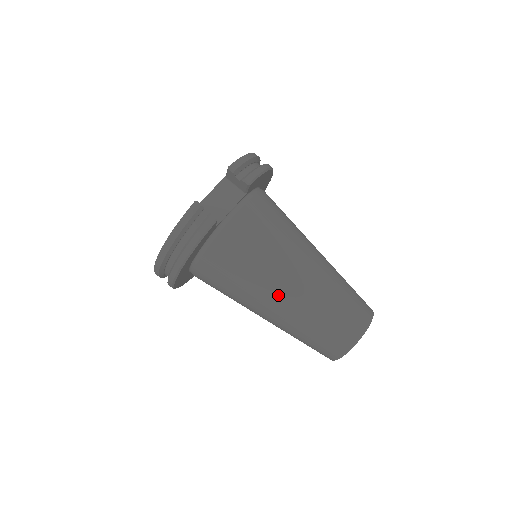
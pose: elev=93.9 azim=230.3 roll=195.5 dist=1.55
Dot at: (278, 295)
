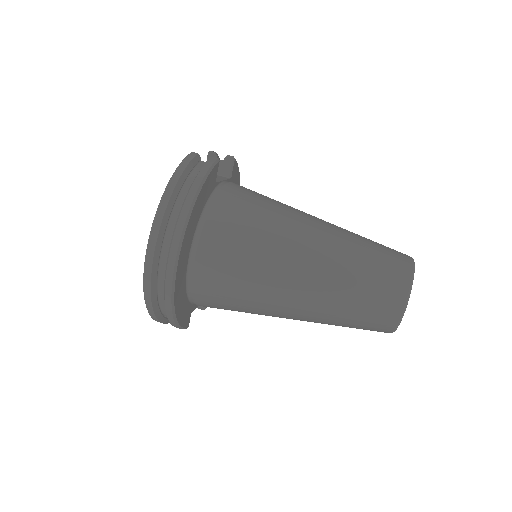
Dot at: (307, 235)
